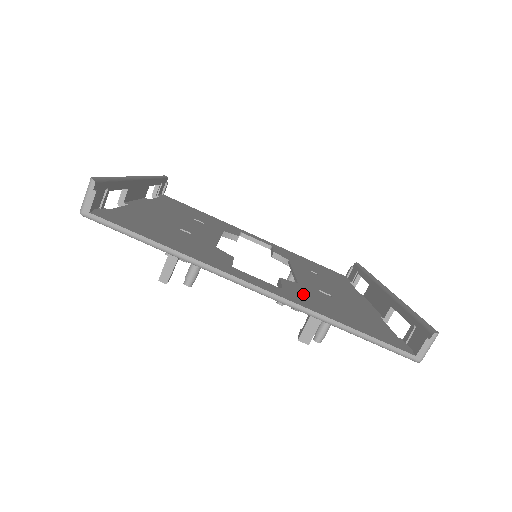
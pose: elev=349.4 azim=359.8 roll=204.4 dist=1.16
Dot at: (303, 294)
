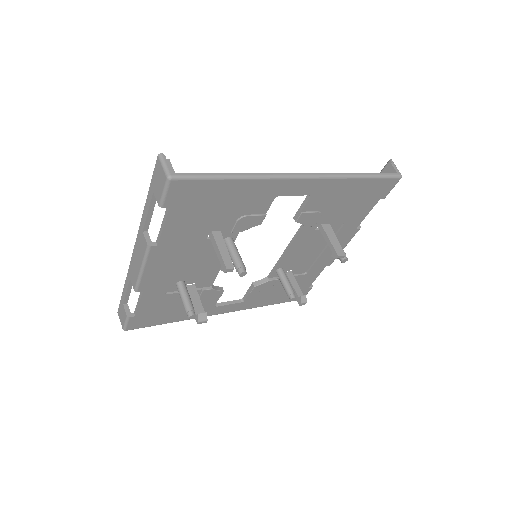
Dot at: occluded
